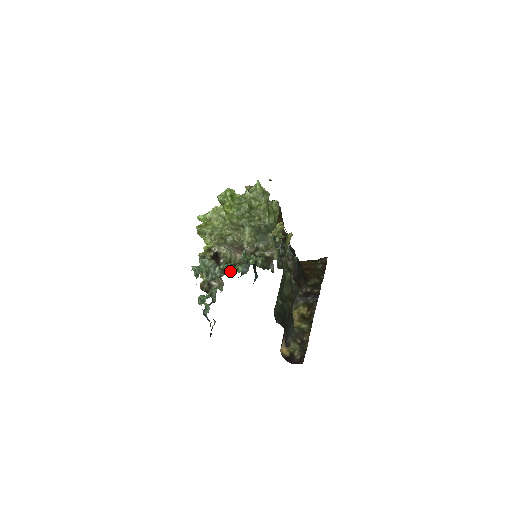
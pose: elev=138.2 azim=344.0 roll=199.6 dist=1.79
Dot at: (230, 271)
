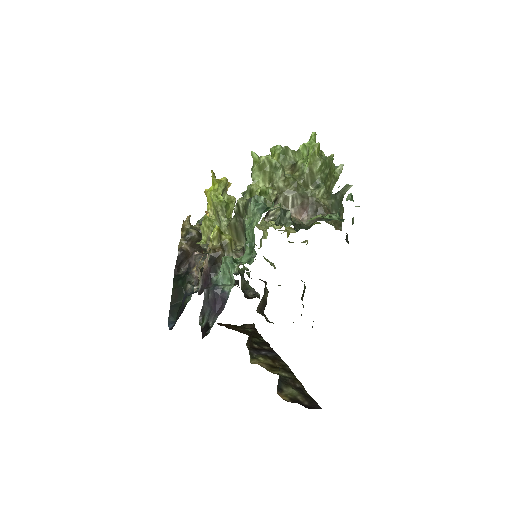
Dot at: (321, 215)
